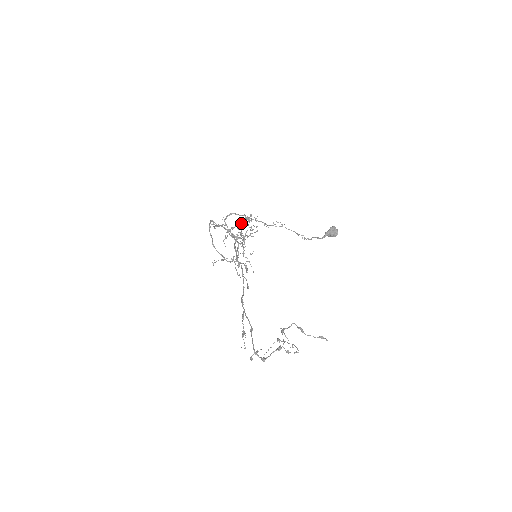
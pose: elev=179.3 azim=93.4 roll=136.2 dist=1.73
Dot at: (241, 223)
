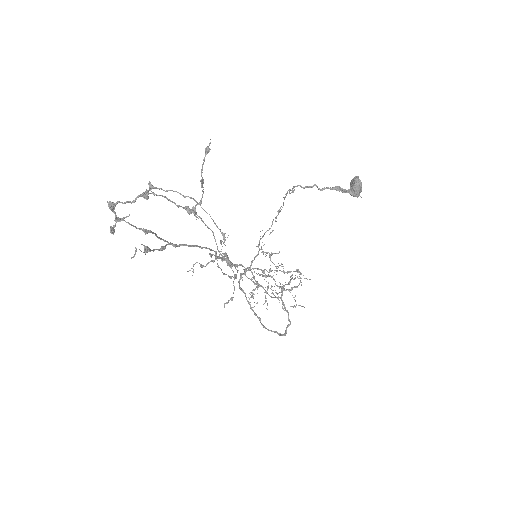
Dot at: (270, 269)
